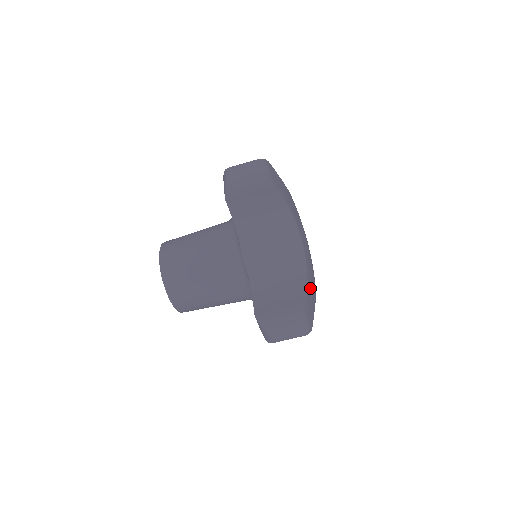
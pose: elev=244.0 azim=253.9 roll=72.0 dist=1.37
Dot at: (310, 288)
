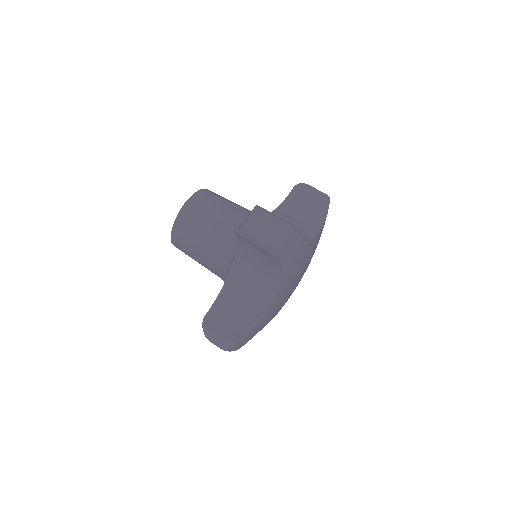
Dot at: (297, 249)
